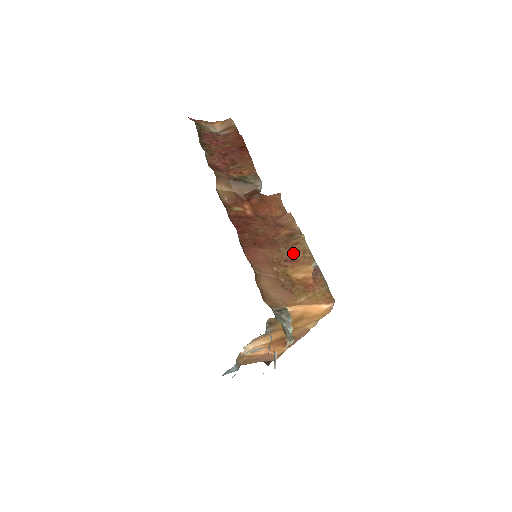
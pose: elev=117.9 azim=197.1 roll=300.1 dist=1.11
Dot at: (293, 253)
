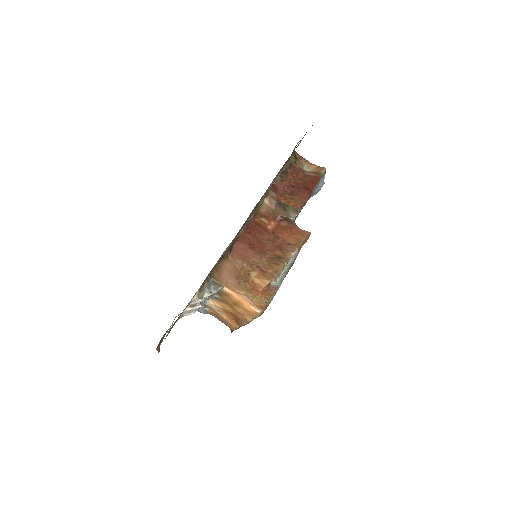
Dot at: (268, 267)
